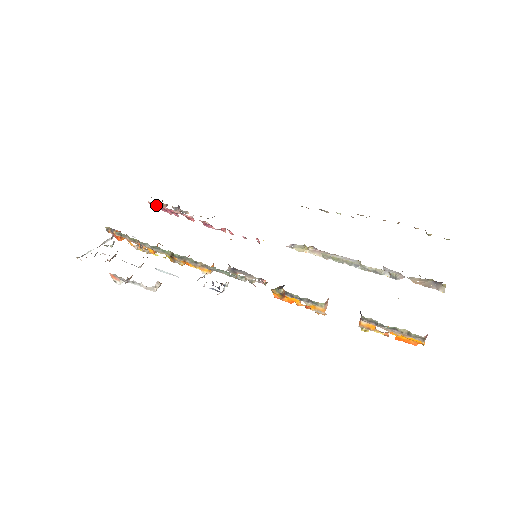
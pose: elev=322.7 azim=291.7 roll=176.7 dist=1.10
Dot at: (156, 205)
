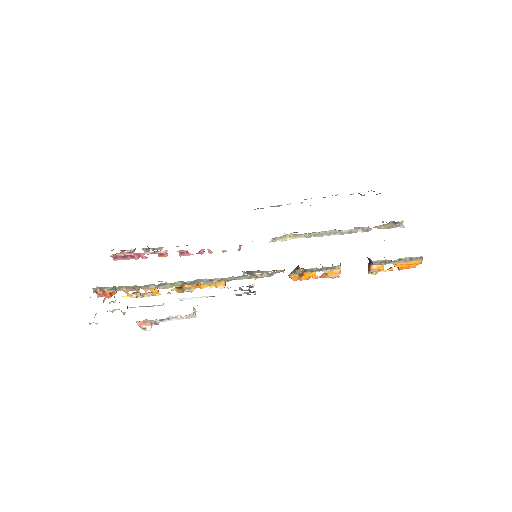
Dot at: (121, 255)
